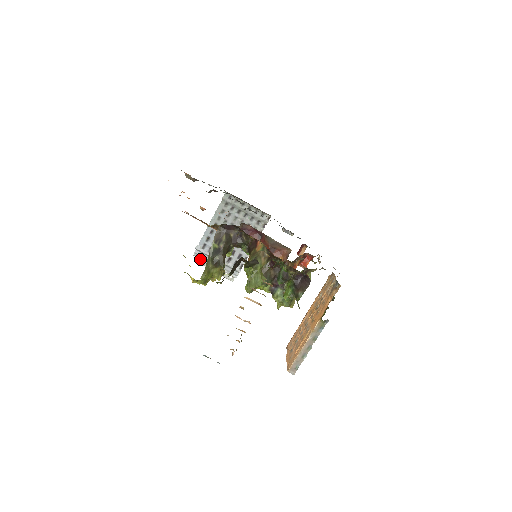
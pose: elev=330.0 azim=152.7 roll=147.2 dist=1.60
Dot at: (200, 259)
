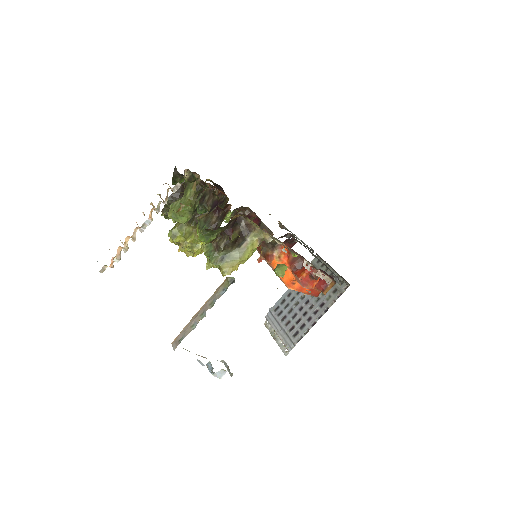
Dot at: (269, 323)
